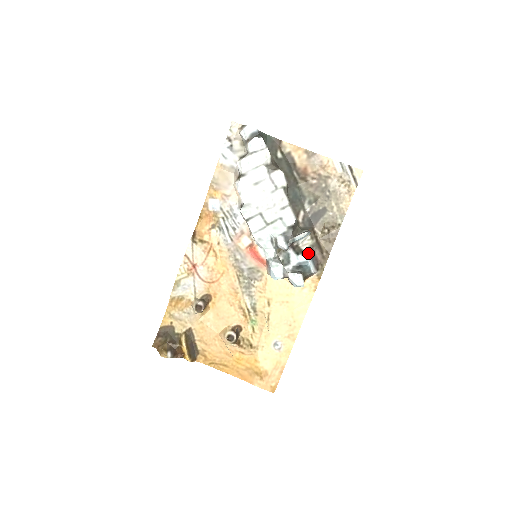
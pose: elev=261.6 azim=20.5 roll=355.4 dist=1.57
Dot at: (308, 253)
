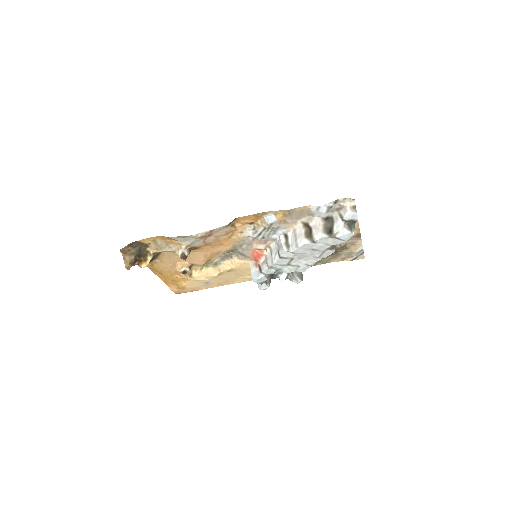
Dot at: occluded
